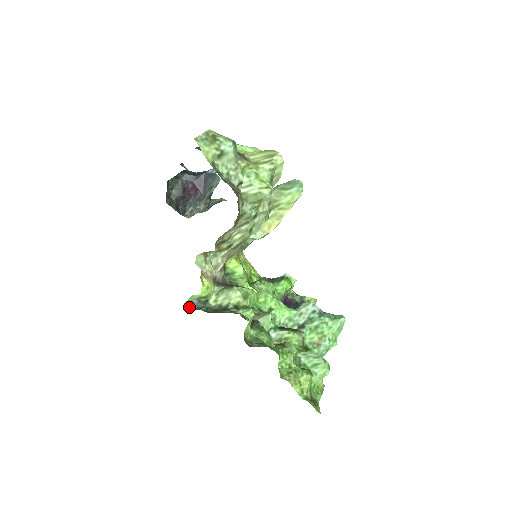
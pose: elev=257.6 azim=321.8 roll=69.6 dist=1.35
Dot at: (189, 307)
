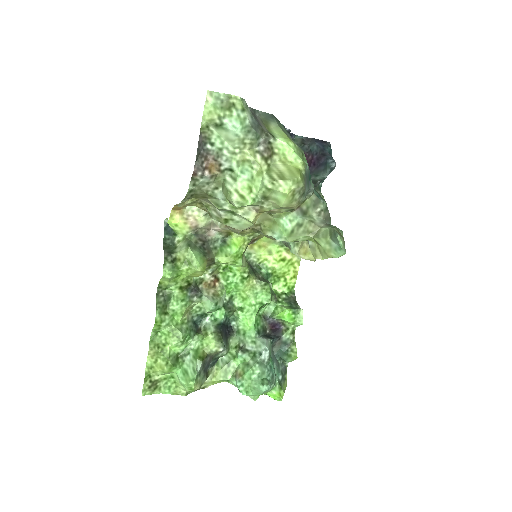
Dot at: (166, 225)
